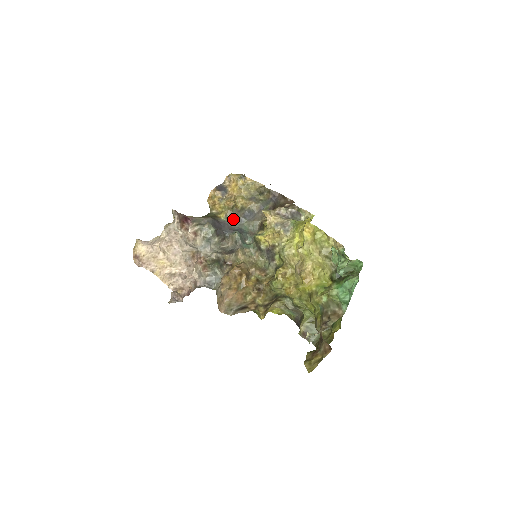
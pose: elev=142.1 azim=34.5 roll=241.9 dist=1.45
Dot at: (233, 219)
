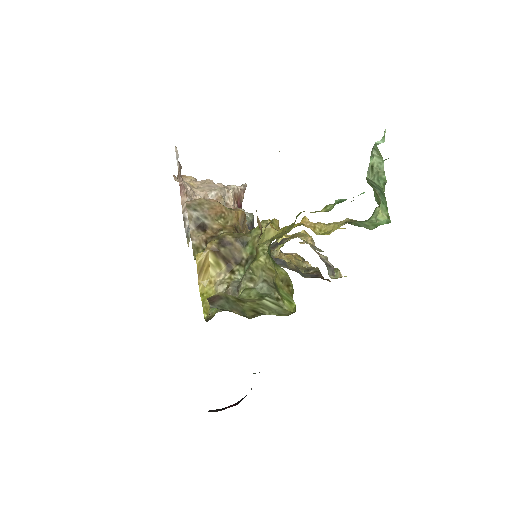
Dot at: occluded
